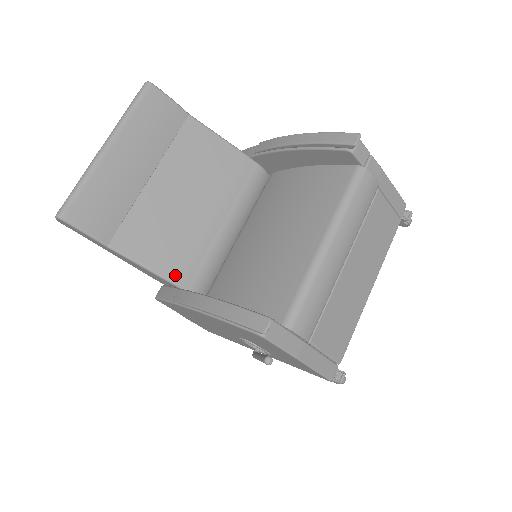
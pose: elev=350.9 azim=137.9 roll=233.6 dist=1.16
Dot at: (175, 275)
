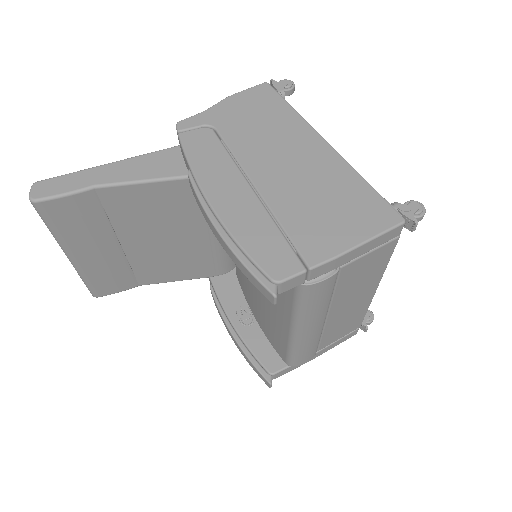
Dot at: (201, 275)
